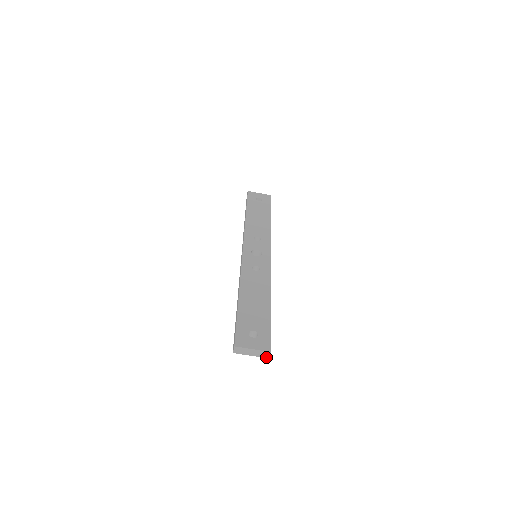
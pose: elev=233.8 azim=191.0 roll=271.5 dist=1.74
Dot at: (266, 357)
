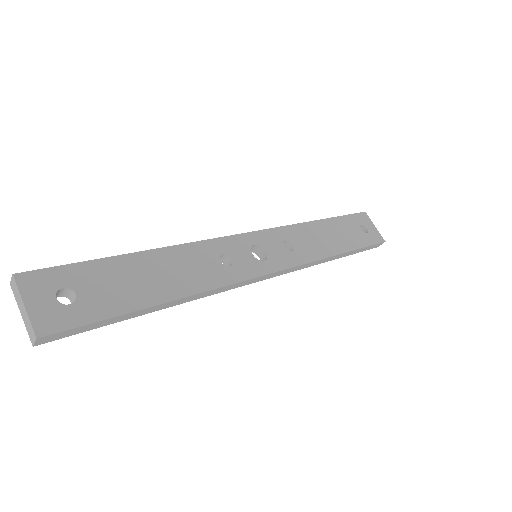
Dot at: (32, 340)
